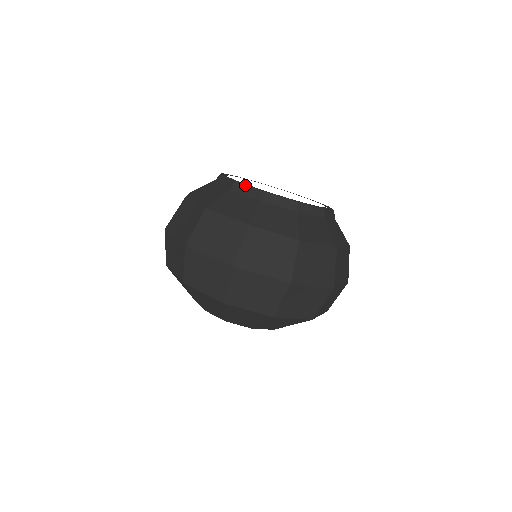
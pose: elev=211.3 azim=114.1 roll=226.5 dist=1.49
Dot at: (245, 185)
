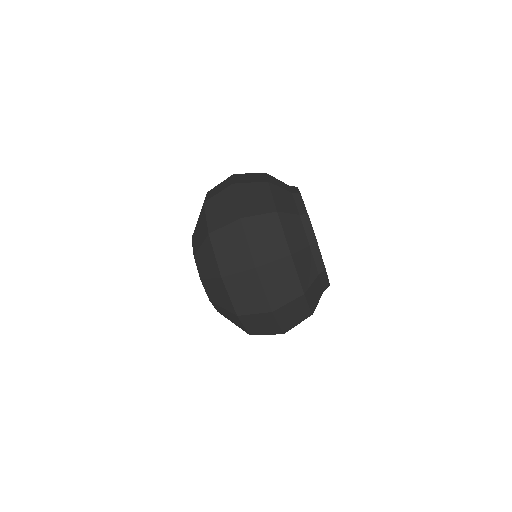
Dot at: occluded
